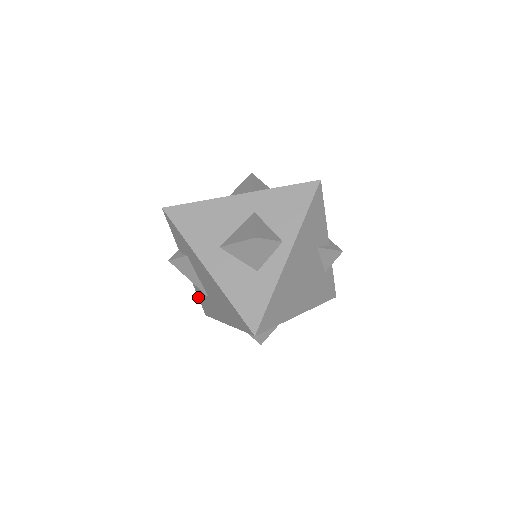
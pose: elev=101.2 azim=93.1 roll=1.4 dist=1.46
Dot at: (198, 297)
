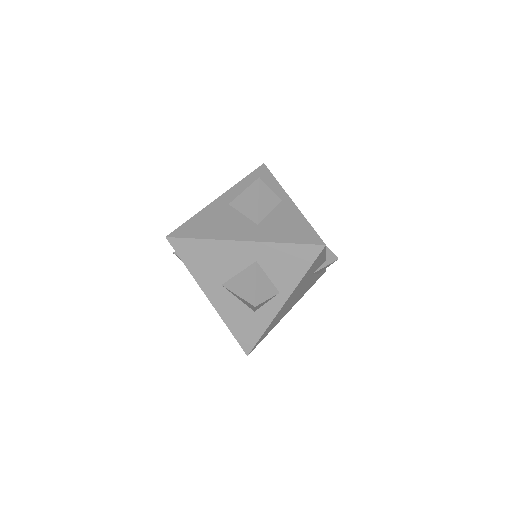
Dot at: occluded
